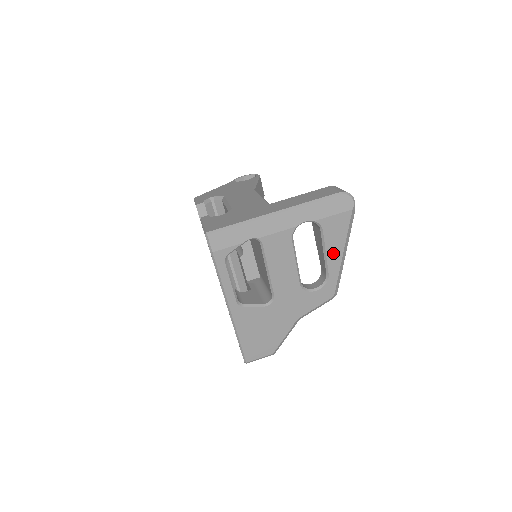
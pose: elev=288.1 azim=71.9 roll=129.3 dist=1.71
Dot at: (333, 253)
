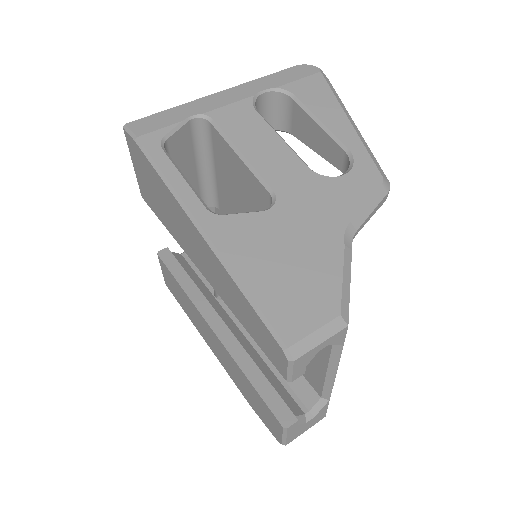
Dot at: (332, 120)
